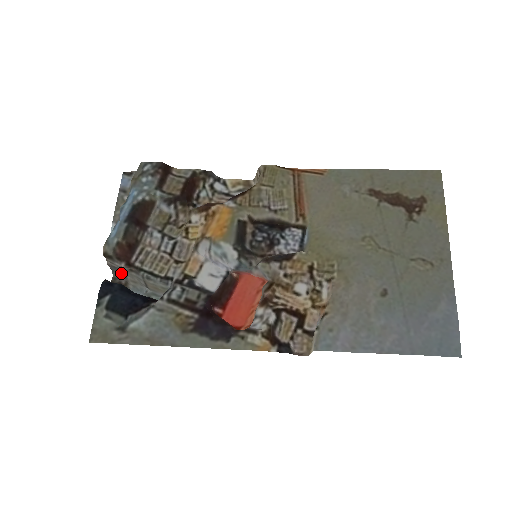
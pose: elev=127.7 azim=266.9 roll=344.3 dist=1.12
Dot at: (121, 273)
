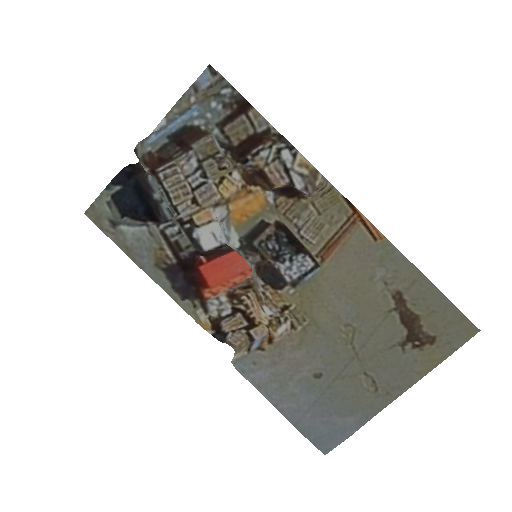
Dot at: occluded
